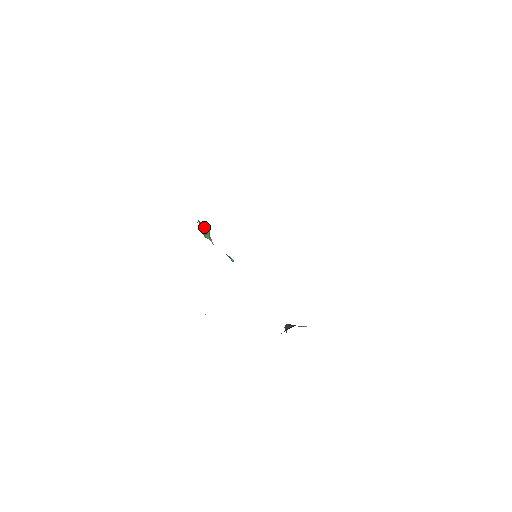
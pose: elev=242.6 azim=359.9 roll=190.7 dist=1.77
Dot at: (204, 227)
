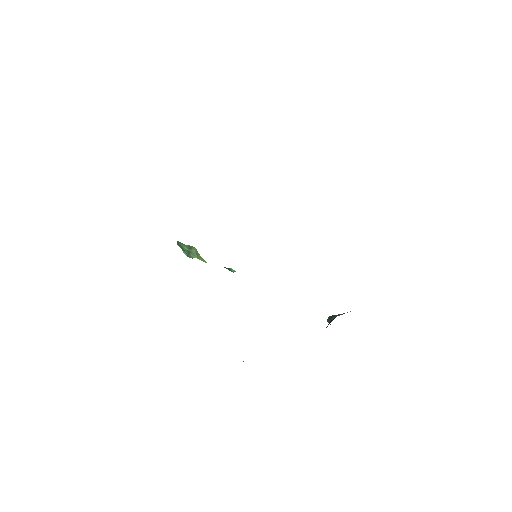
Dot at: (187, 247)
